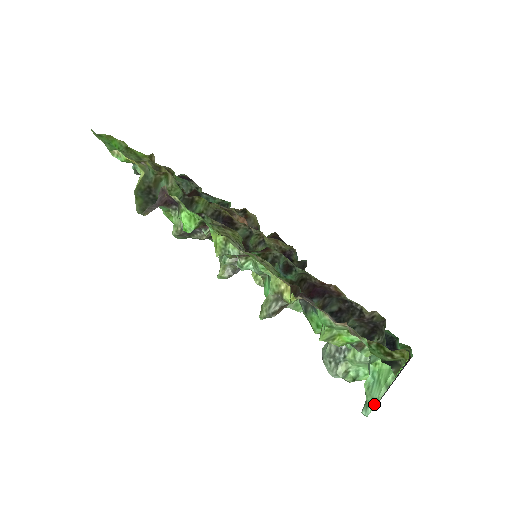
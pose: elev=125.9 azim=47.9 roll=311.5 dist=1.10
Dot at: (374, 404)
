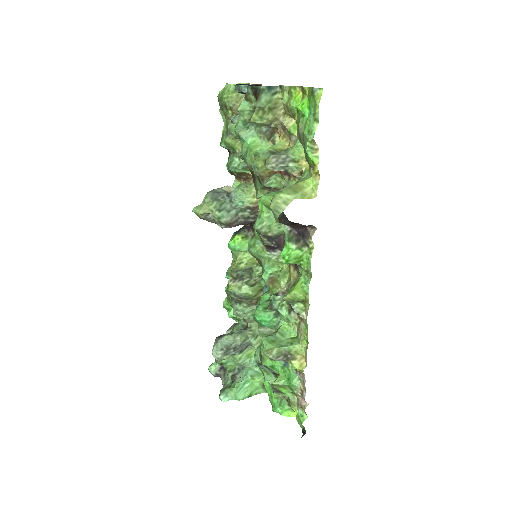
Dot at: (233, 398)
